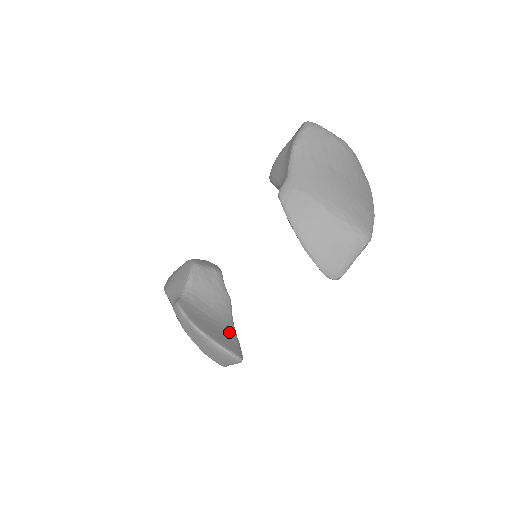
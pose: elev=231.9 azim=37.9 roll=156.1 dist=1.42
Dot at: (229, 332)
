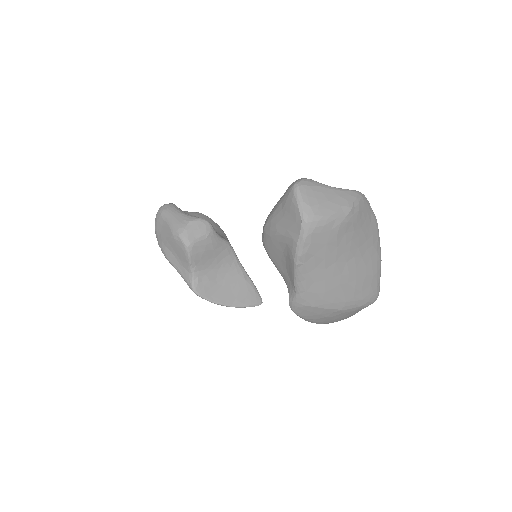
Dot at: (242, 281)
